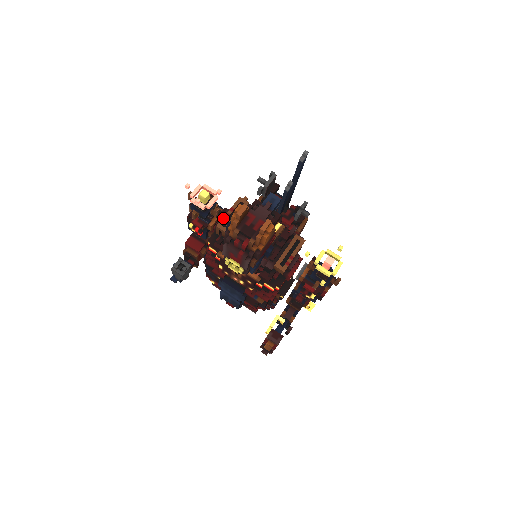
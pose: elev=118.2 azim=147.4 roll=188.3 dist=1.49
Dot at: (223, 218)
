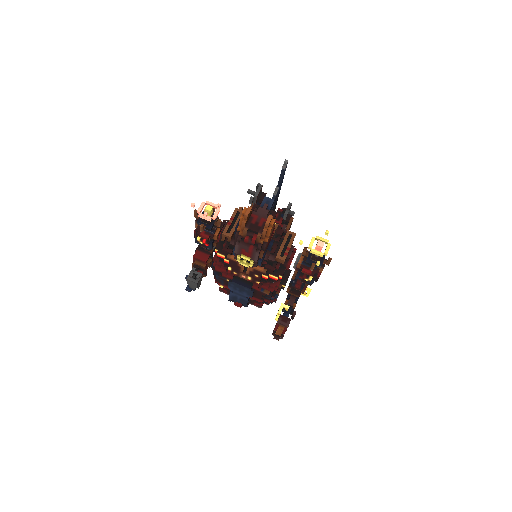
Dot at: (226, 226)
